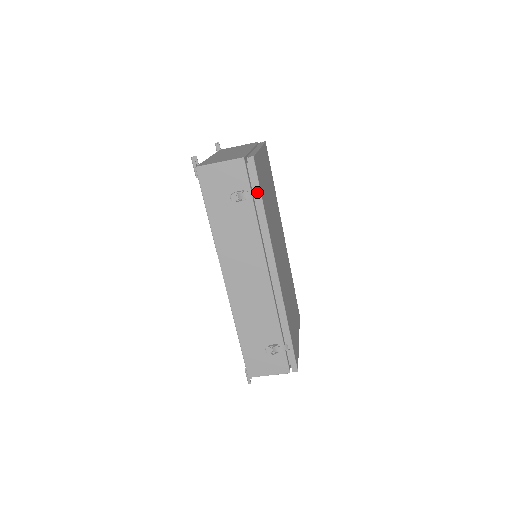
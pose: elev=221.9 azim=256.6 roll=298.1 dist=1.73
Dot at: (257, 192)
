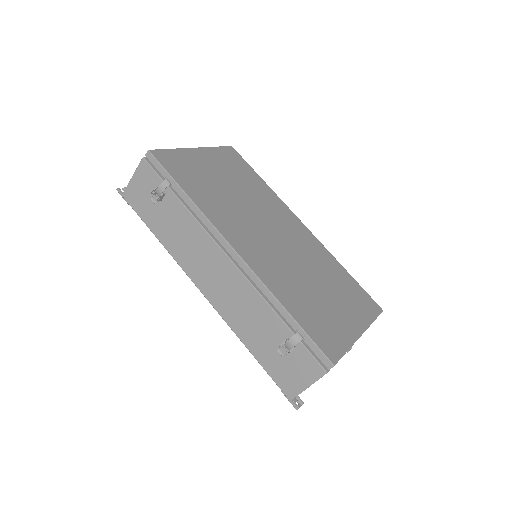
Dot at: occluded
